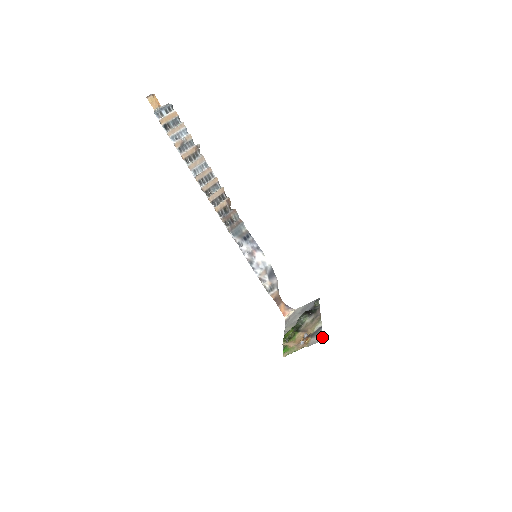
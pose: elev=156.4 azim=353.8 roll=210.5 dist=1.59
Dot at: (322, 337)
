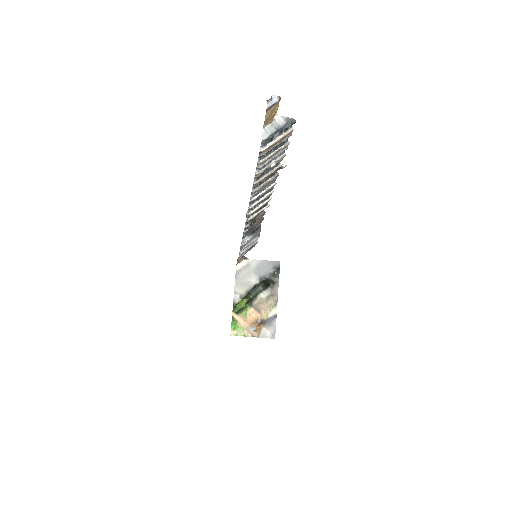
Dot at: occluded
